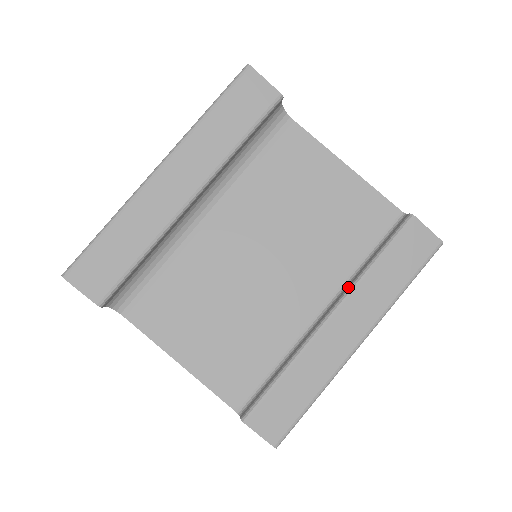
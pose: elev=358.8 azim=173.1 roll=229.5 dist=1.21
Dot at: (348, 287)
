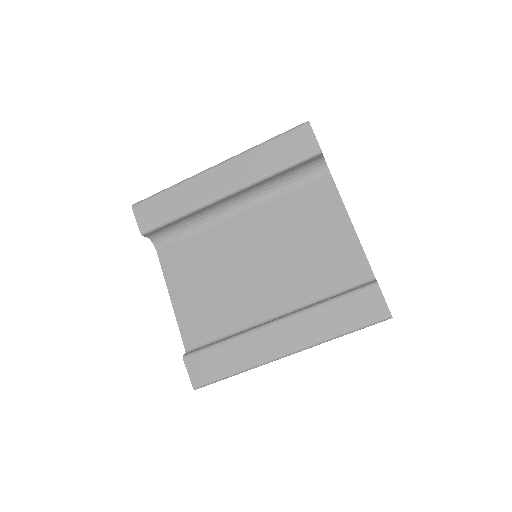
Dot at: (301, 309)
